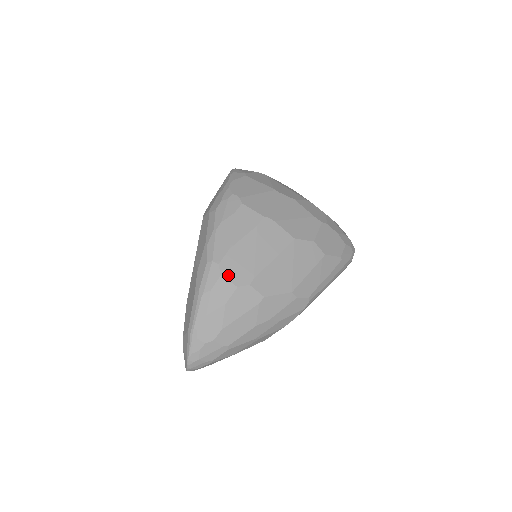
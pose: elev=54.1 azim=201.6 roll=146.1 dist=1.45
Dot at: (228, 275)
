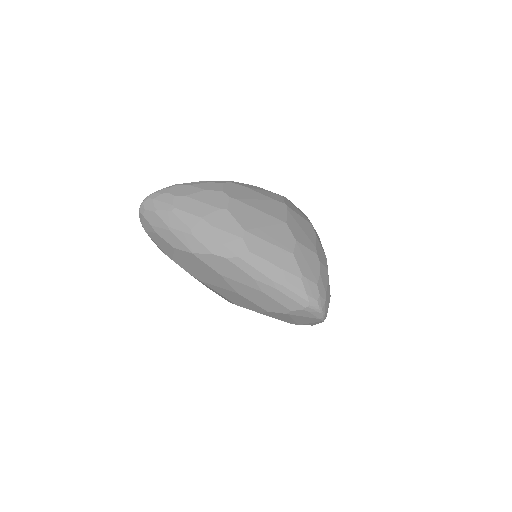
Dot at: (227, 186)
